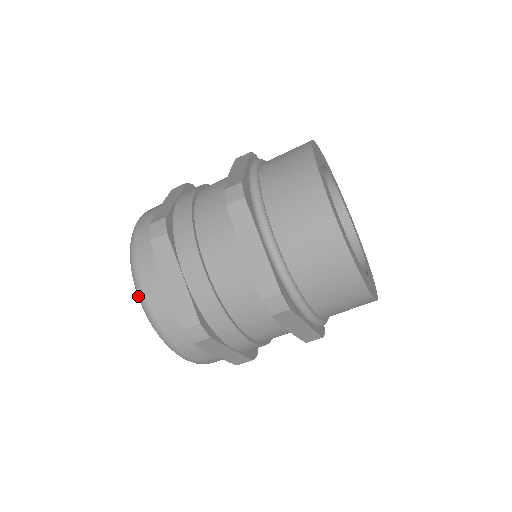
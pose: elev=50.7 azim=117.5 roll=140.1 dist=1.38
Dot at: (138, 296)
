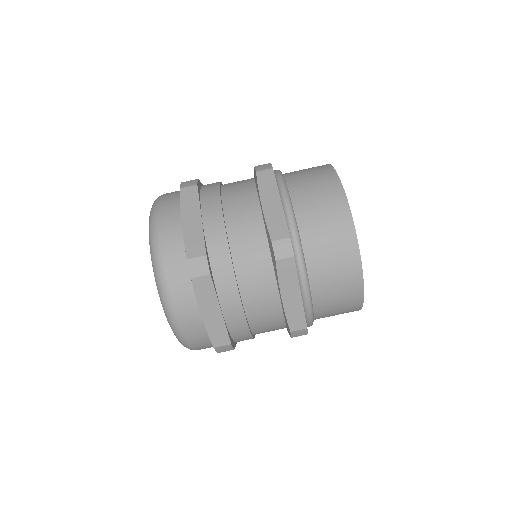
Dot at: (150, 232)
